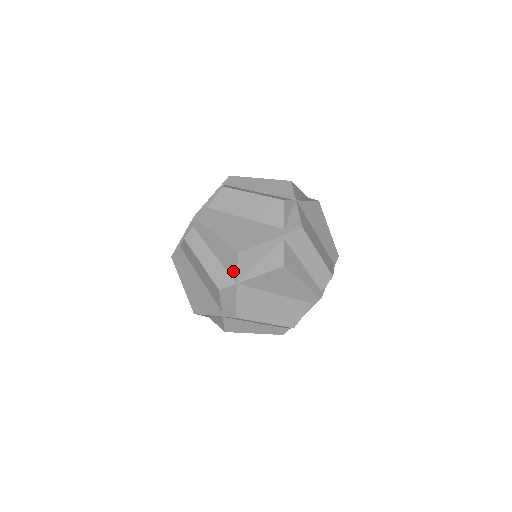
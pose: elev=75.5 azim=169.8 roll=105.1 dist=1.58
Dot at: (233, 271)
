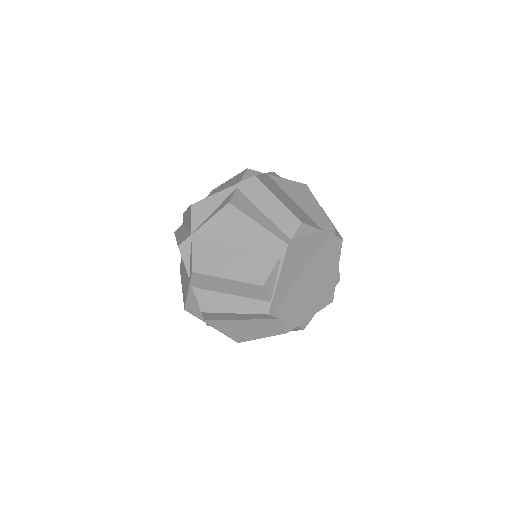
Dot at: (190, 226)
